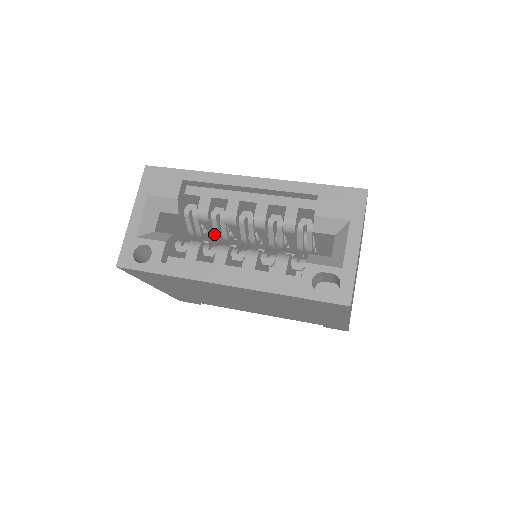
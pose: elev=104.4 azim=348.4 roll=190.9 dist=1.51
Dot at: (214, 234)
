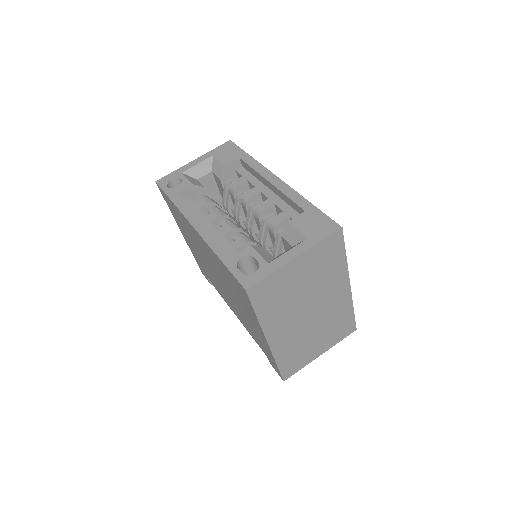
Dot at: (234, 211)
